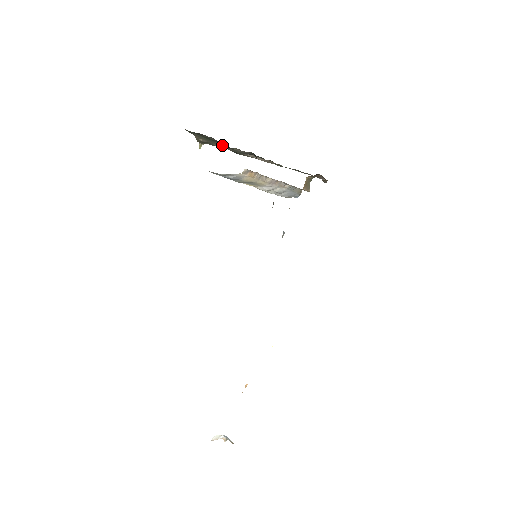
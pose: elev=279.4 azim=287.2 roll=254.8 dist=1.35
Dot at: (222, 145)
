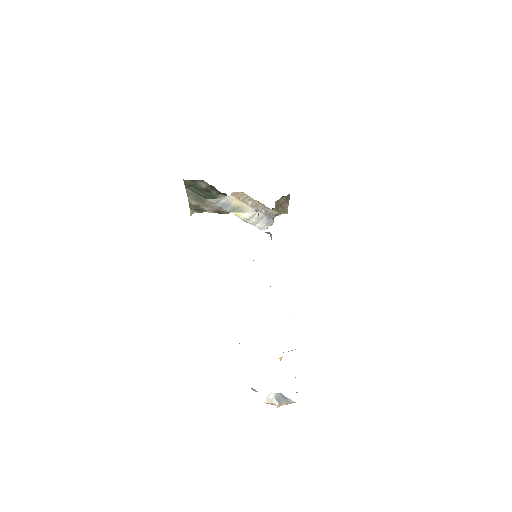
Dot at: (208, 203)
